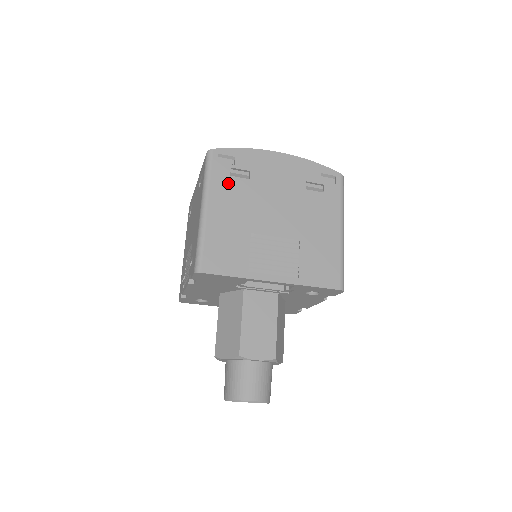
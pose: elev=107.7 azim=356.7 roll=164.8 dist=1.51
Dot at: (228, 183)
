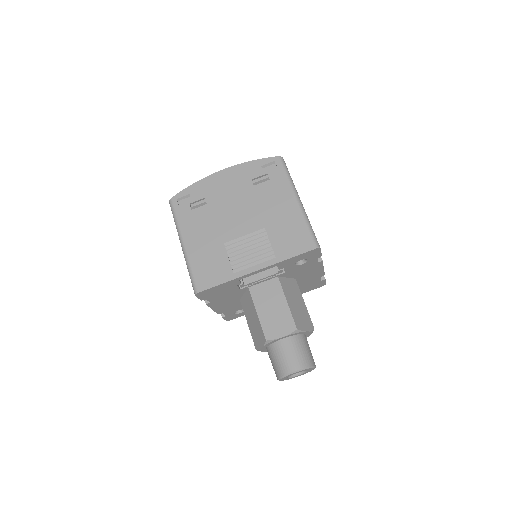
Dot at: (192, 216)
